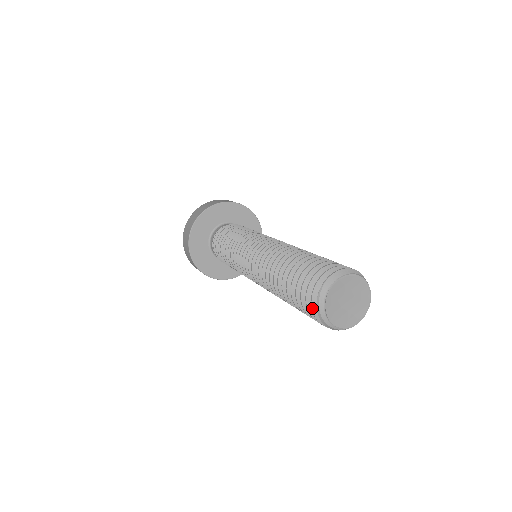
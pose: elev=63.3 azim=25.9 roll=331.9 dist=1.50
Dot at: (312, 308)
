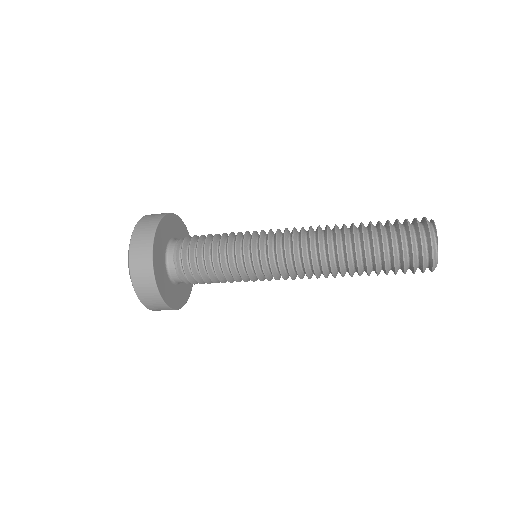
Dot at: (424, 266)
